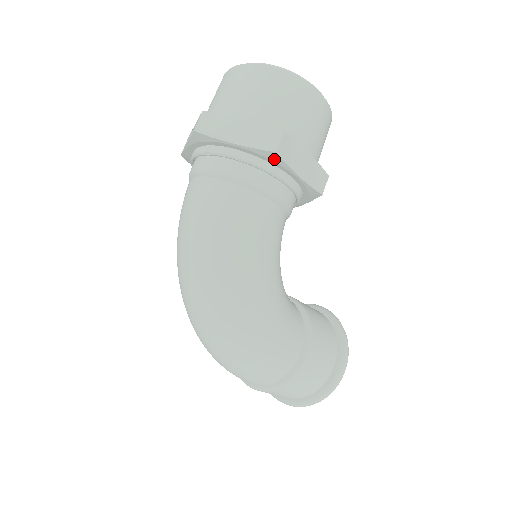
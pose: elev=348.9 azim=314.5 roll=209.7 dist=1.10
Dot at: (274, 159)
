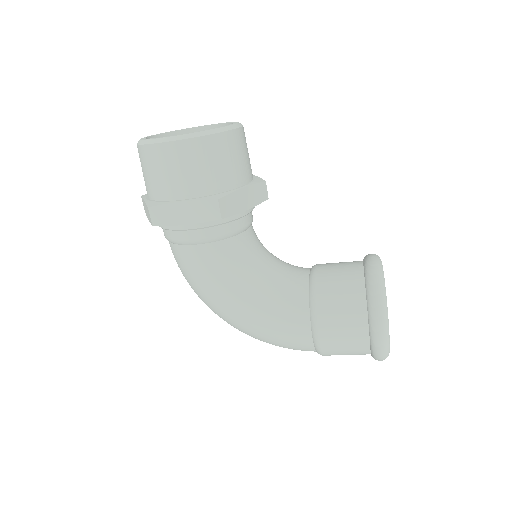
Dot at: (162, 225)
